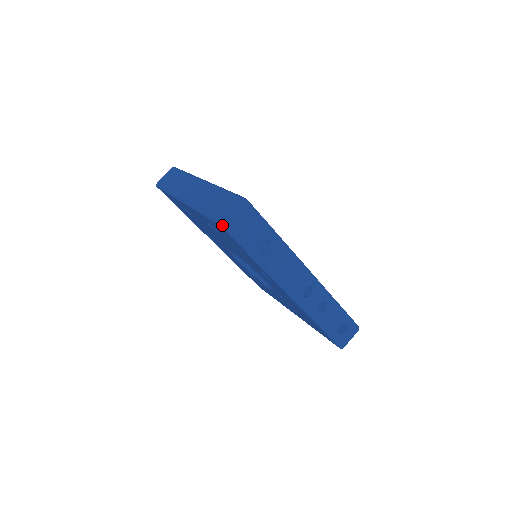
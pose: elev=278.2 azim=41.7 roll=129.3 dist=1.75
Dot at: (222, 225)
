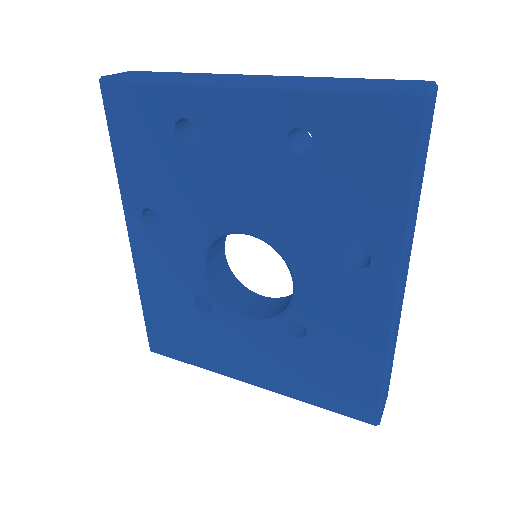
Dot at: (428, 95)
